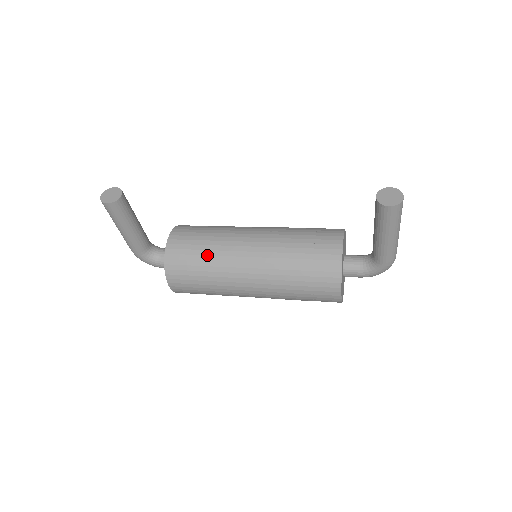
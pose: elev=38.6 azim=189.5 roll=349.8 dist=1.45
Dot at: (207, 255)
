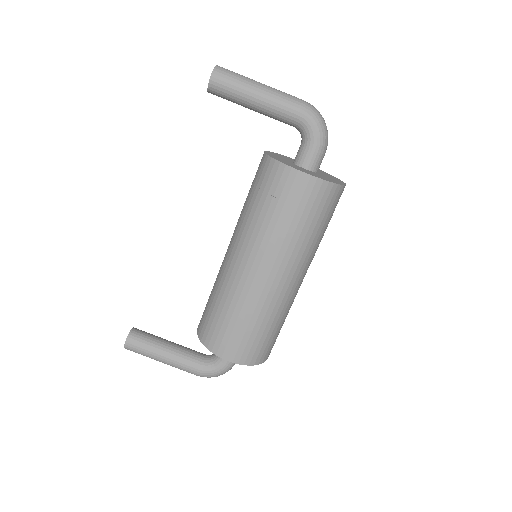
Dot at: (214, 296)
